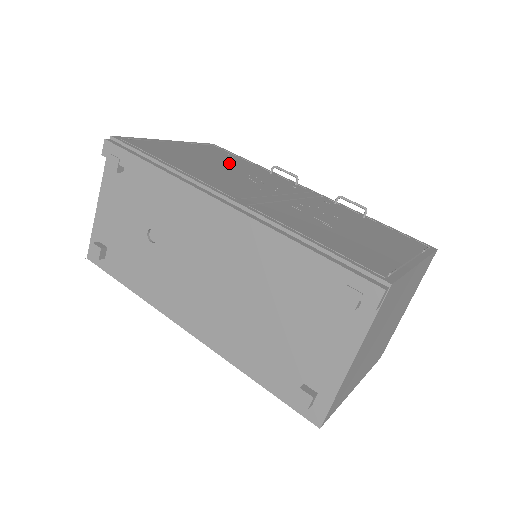
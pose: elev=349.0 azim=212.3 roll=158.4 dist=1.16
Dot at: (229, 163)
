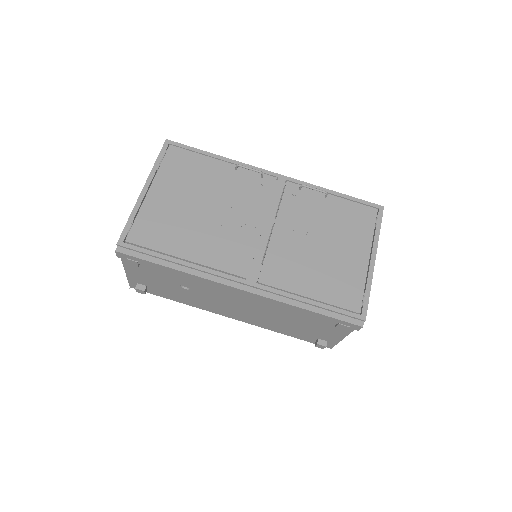
Dot at: (203, 188)
